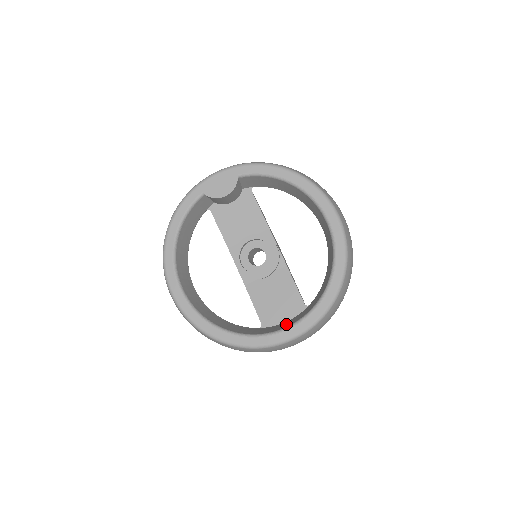
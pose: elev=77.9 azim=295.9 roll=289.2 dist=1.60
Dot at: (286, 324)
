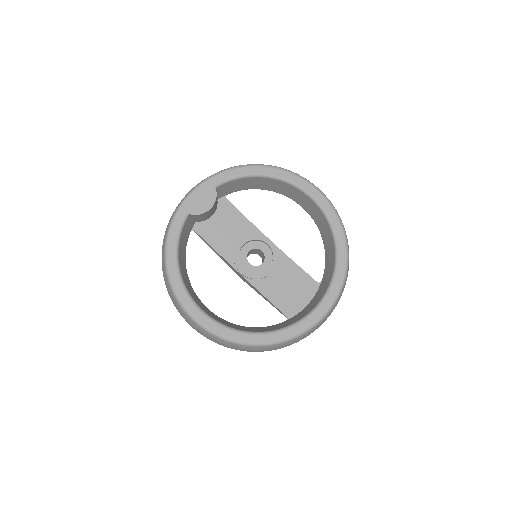
Dot at: (312, 305)
